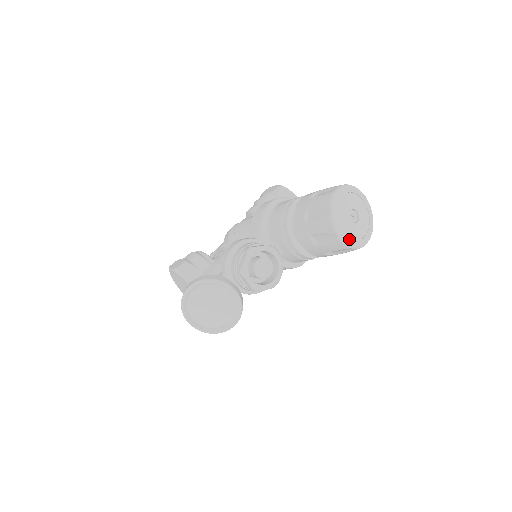
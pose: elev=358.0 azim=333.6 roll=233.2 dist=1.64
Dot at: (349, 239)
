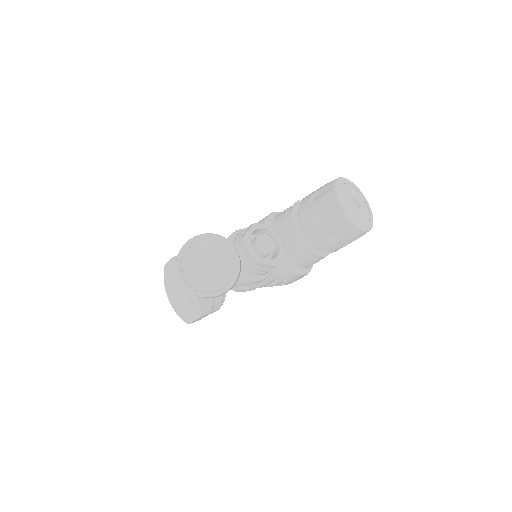
Dot at: (352, 214)
